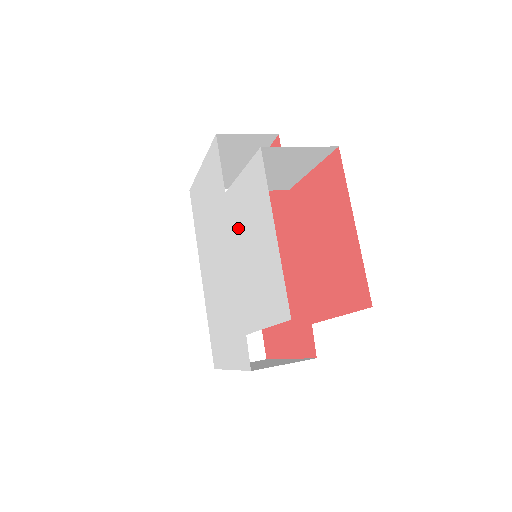
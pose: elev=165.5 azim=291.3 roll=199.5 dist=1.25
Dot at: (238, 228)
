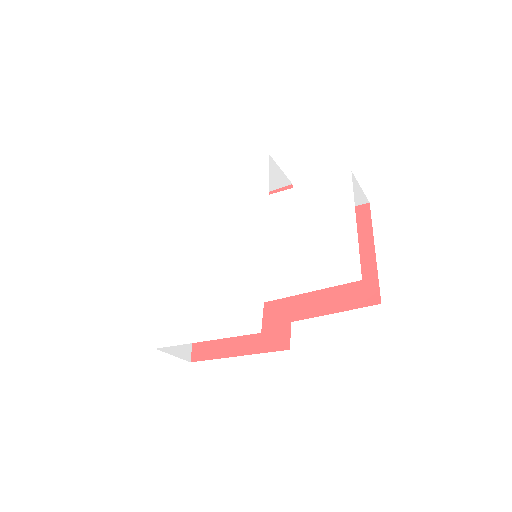
Dot at: (285, 220)
